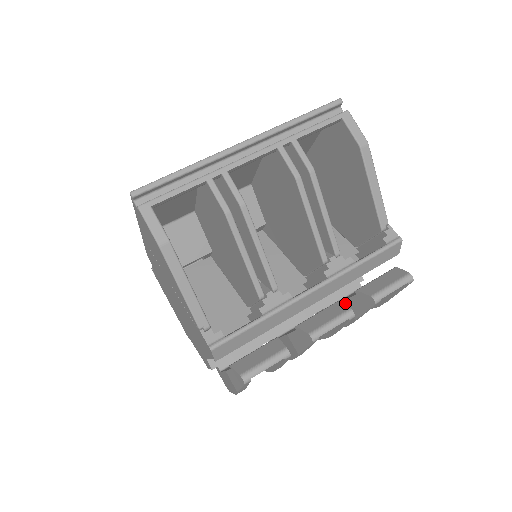
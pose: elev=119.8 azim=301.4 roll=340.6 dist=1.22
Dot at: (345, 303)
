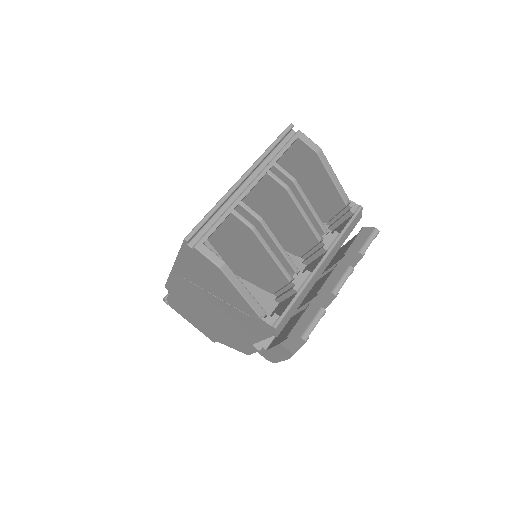
Dot at: occluded
